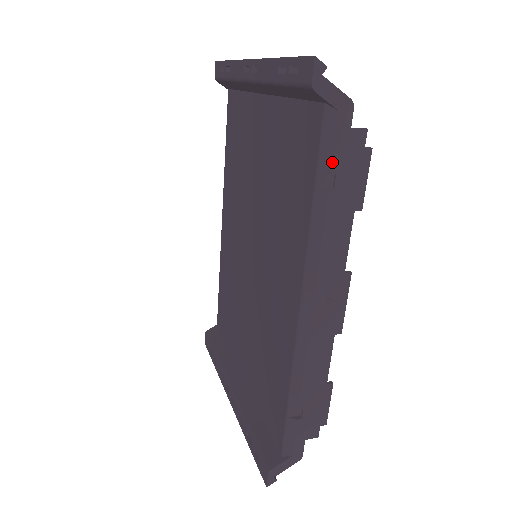
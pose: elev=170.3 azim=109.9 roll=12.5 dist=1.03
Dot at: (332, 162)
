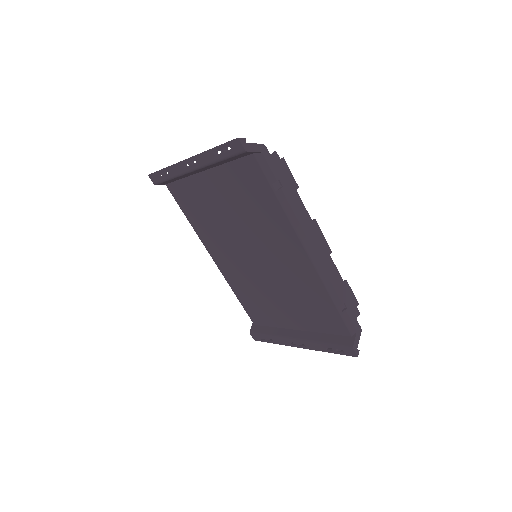
Dot at: (274, 176)
